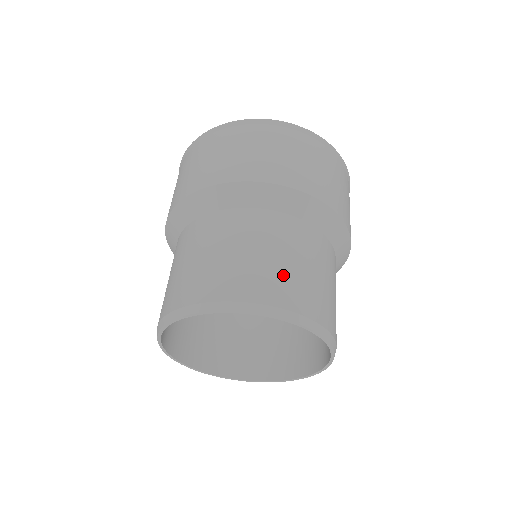
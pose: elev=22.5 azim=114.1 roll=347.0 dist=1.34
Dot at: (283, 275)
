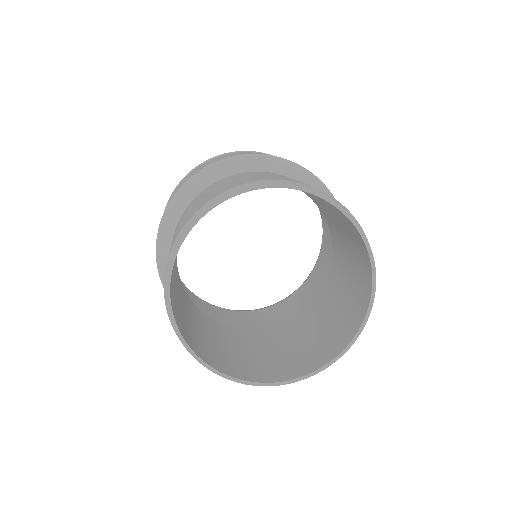
Dot at: occluded
